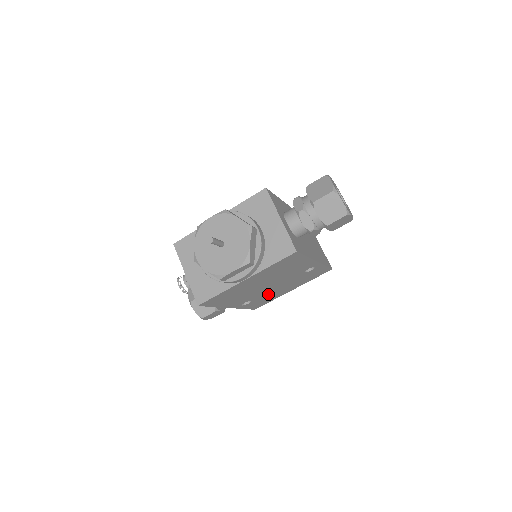
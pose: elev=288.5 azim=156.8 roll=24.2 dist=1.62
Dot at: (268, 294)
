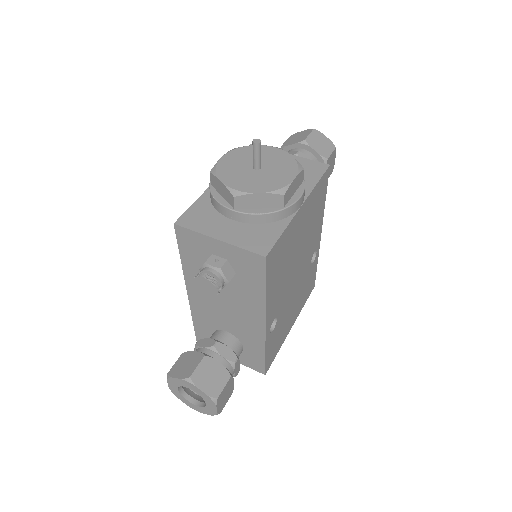
Dot at: (285, 313)
